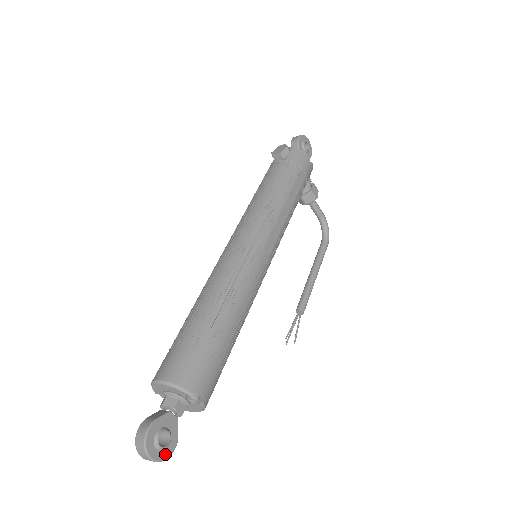
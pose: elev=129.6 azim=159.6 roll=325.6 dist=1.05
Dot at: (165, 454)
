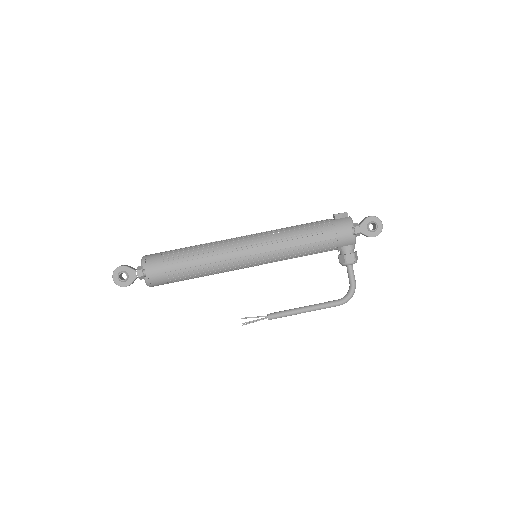
Dot at: (119, 283)
